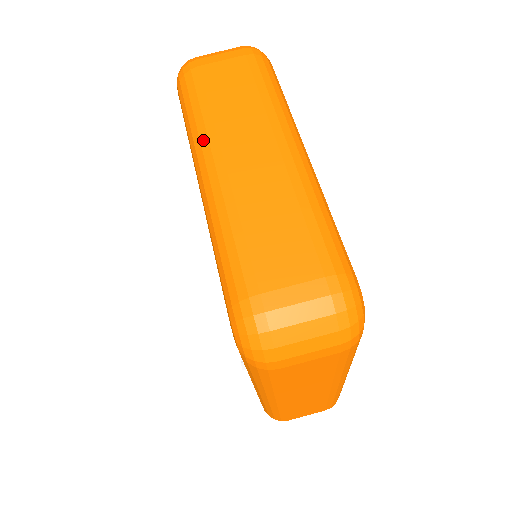
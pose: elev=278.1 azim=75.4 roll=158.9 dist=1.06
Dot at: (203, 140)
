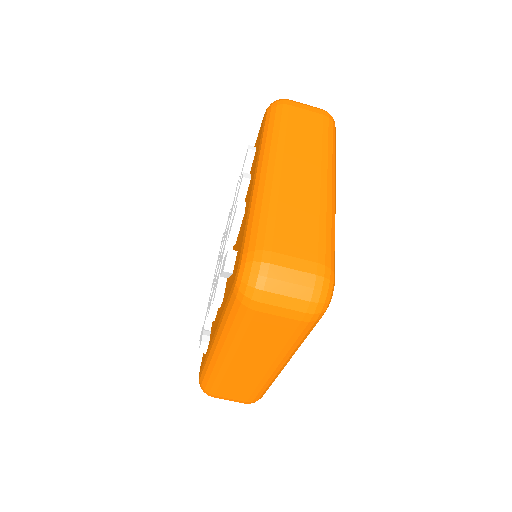
Dot at: (273, 148)
